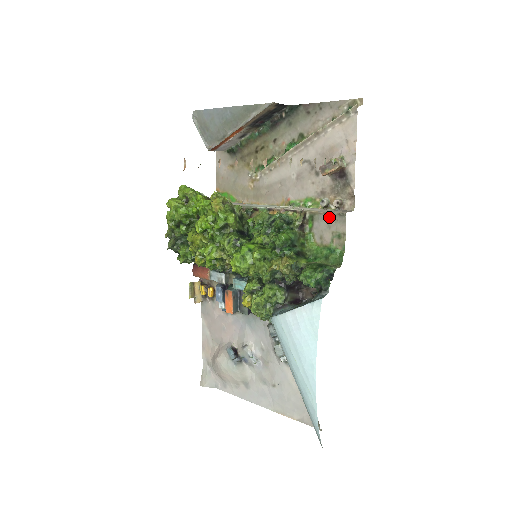
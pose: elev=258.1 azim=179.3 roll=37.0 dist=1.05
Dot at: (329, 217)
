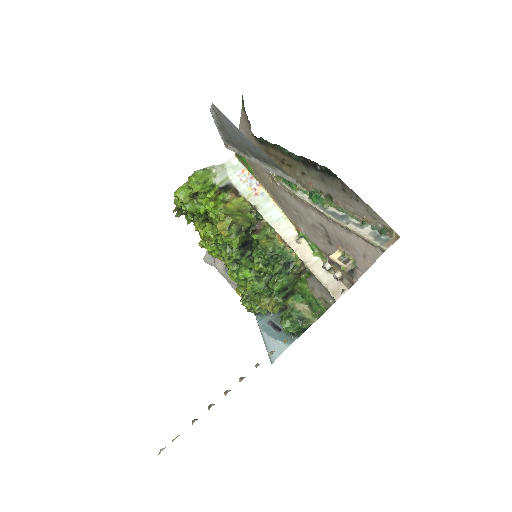
Dot at: (323, 287)
